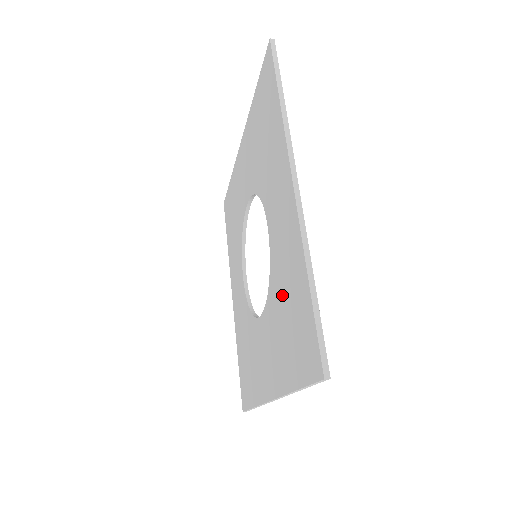
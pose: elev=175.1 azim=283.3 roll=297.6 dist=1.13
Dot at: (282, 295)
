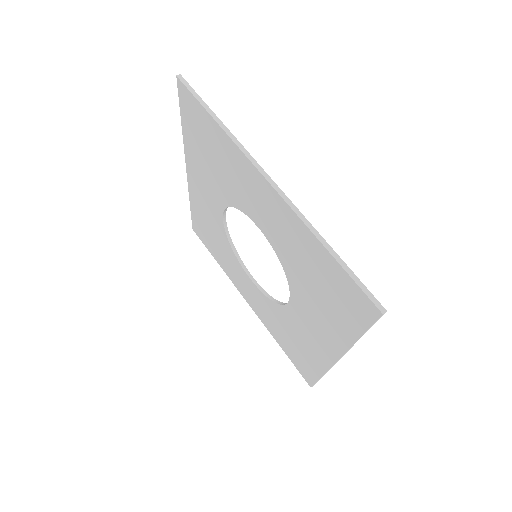
Dot at: (289, 332)
